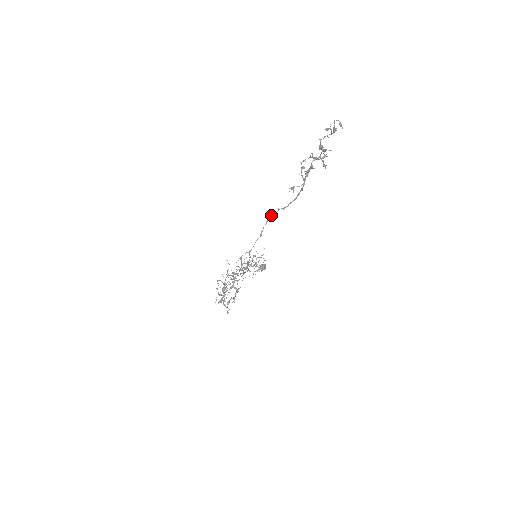
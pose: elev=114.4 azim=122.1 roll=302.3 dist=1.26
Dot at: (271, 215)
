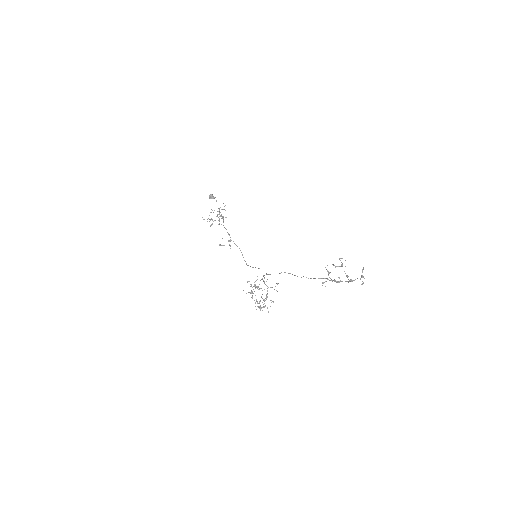
Dot at: occluded
